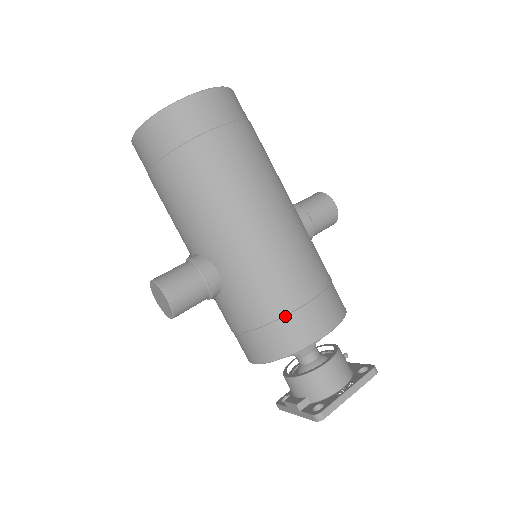
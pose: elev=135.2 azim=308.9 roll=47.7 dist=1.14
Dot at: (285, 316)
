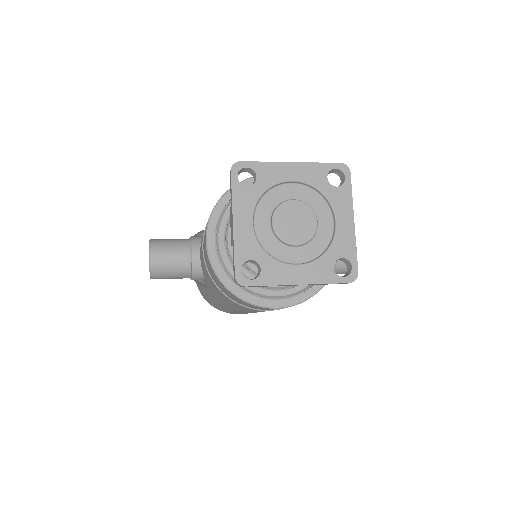
Dot at: occluded
